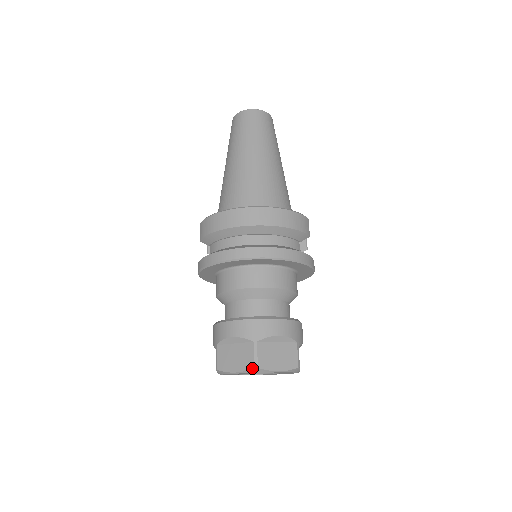
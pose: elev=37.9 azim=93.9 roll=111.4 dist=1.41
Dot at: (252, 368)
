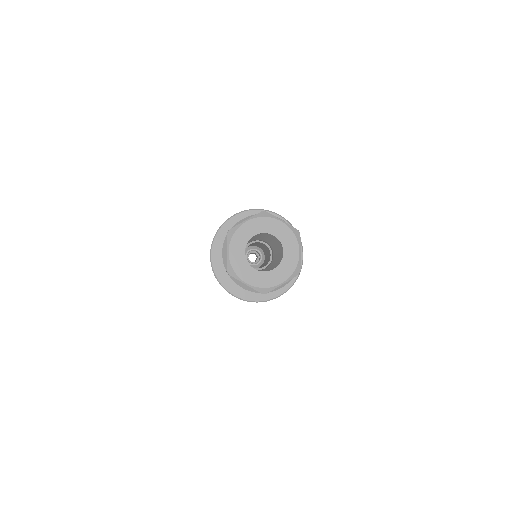
Dot at: (227, 235)
